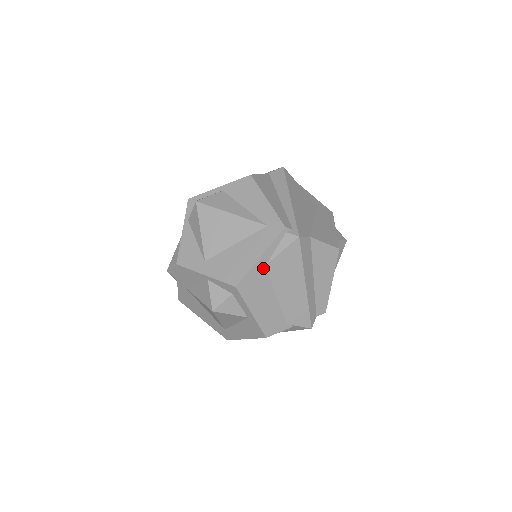
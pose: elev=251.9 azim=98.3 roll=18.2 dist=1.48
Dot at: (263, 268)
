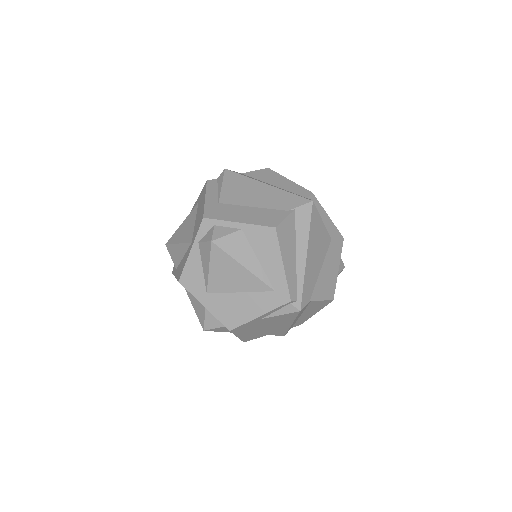
Dot at: (259, 320)
